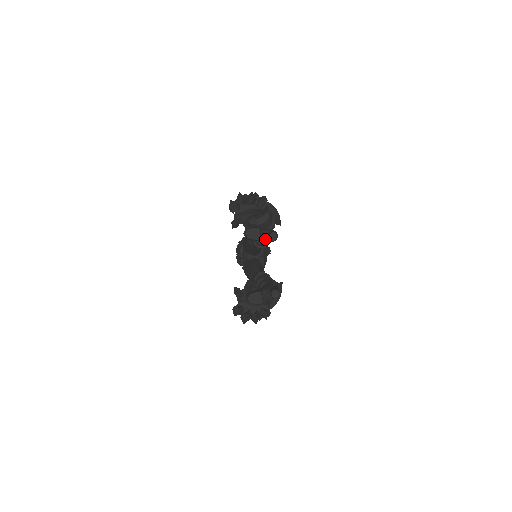
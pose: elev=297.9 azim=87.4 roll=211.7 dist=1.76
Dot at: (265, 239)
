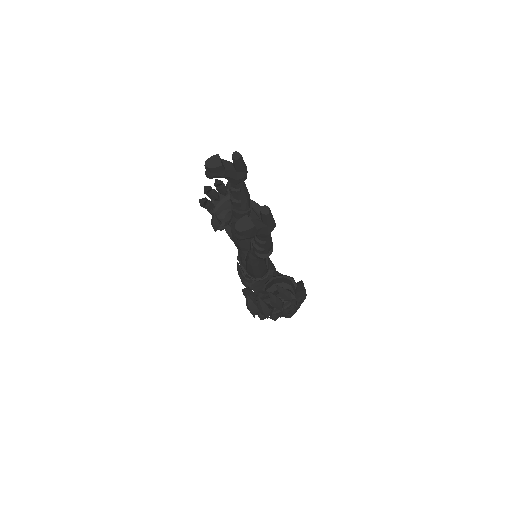
Dot at: (233, 174)
